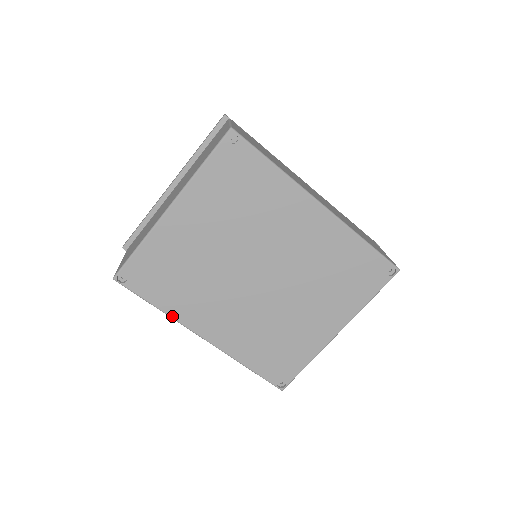
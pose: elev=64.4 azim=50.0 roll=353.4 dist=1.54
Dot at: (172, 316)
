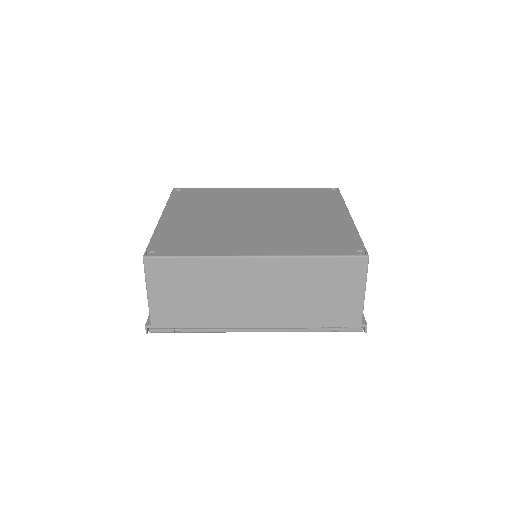
Dot at: (214, 255)
